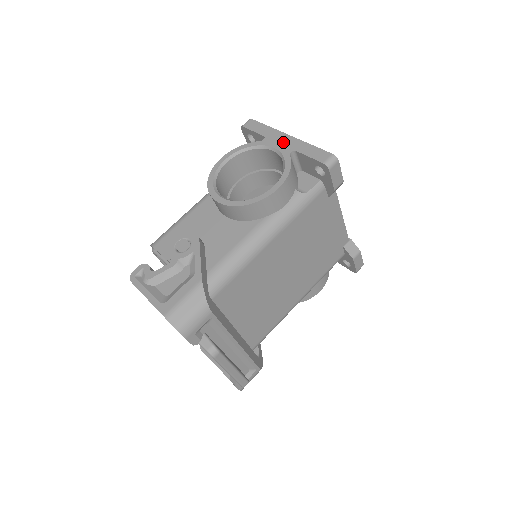
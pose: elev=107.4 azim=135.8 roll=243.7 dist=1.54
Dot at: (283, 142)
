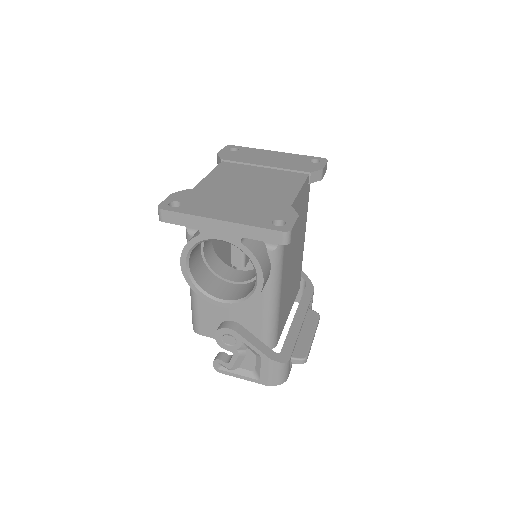
Dot at: (222, 231)
